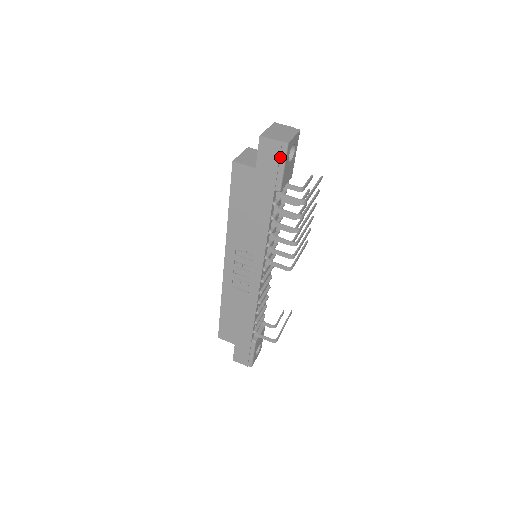
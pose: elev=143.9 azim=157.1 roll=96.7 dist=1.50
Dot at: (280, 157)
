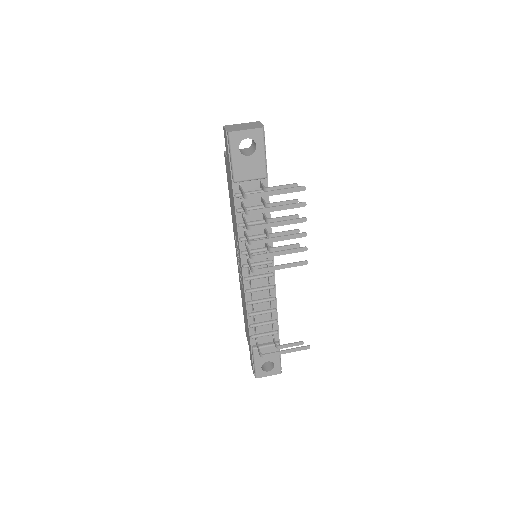
Dot at: (229, 146)
